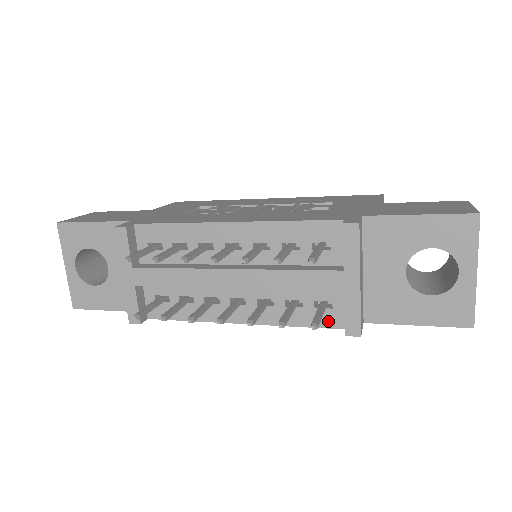
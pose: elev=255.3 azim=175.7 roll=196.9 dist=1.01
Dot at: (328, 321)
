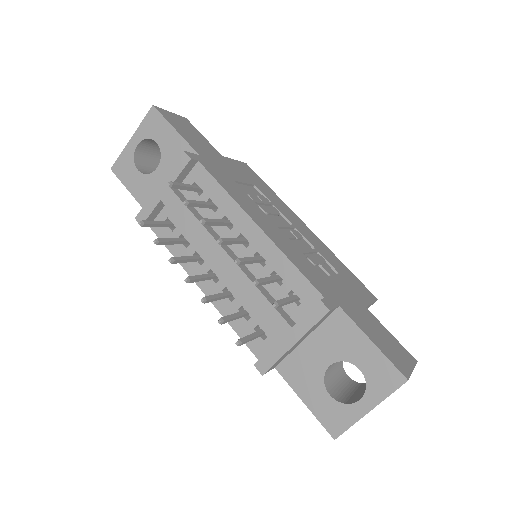
Dot at: (254, 345)
